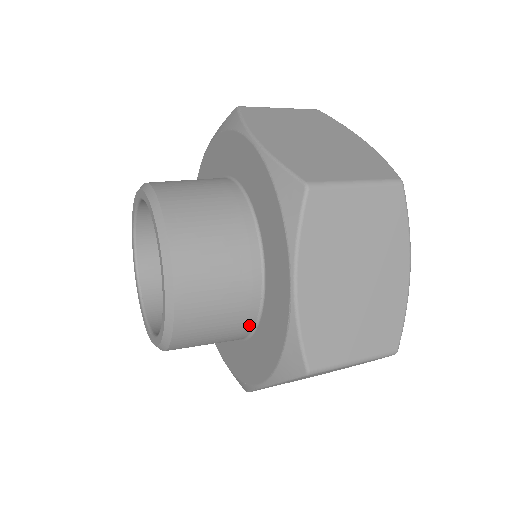
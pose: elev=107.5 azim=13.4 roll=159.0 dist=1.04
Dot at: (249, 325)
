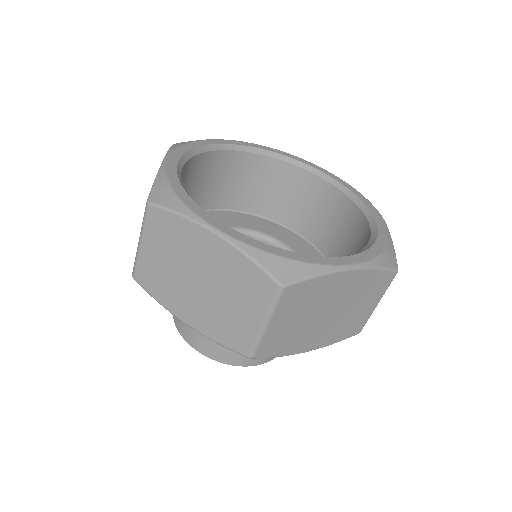
Dot at: occluded
